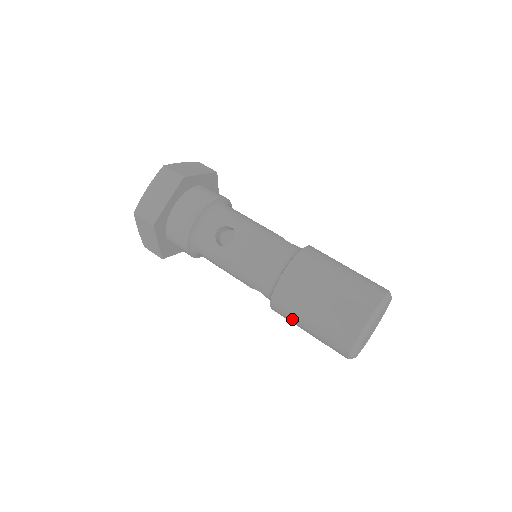
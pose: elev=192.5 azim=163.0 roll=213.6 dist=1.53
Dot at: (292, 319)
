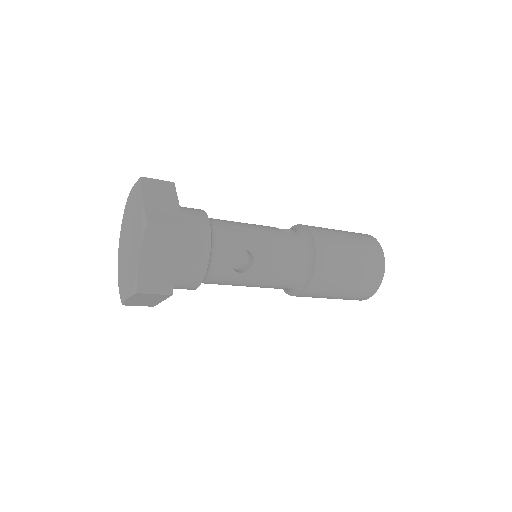
Dot at: (317, 297)
